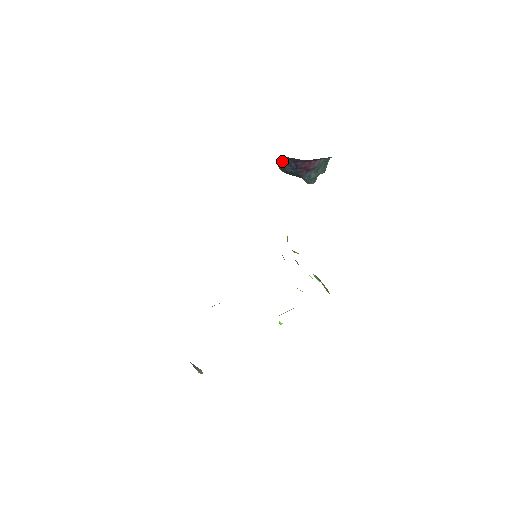
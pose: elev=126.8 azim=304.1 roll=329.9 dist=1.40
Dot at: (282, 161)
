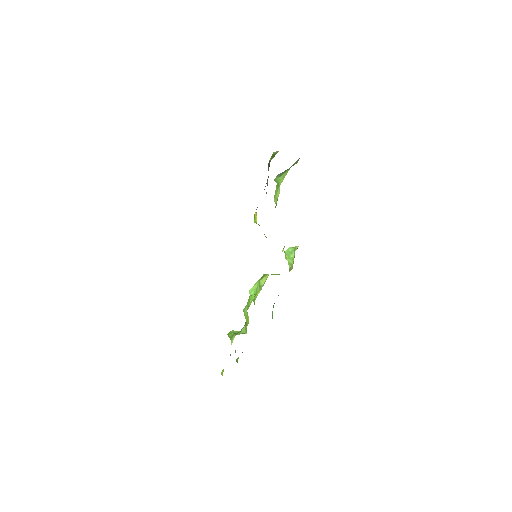
Dot at: occluded
